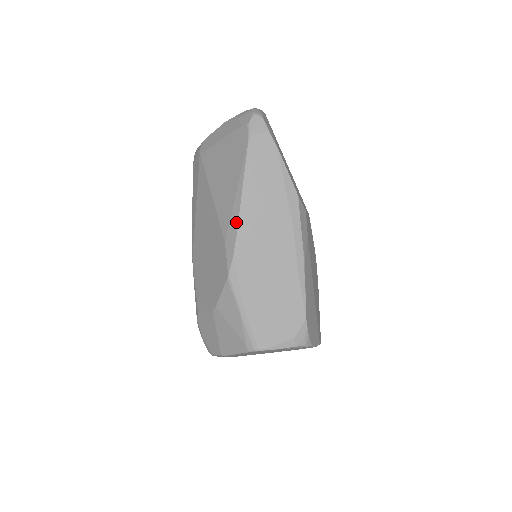
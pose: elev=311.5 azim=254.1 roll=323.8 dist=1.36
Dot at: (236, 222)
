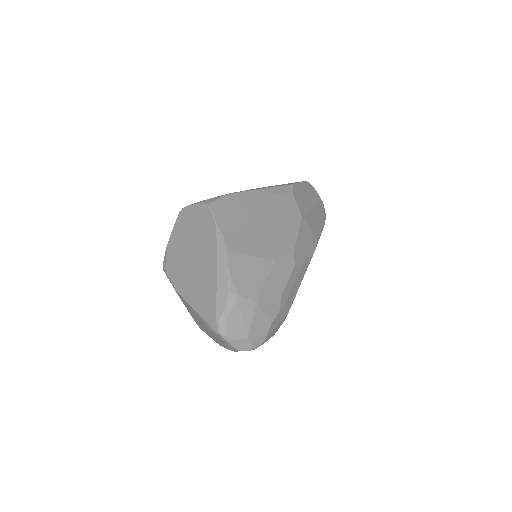
Dot at: occluded
